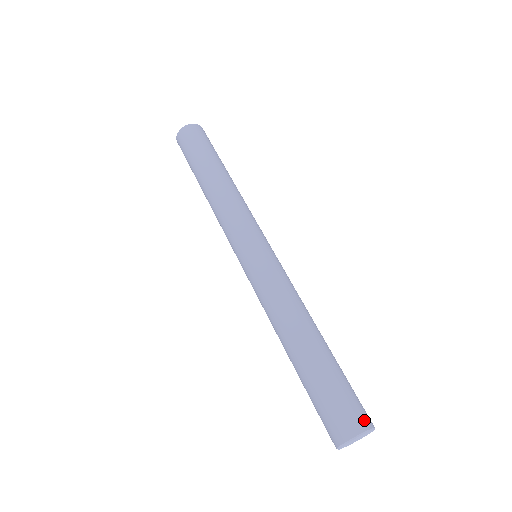
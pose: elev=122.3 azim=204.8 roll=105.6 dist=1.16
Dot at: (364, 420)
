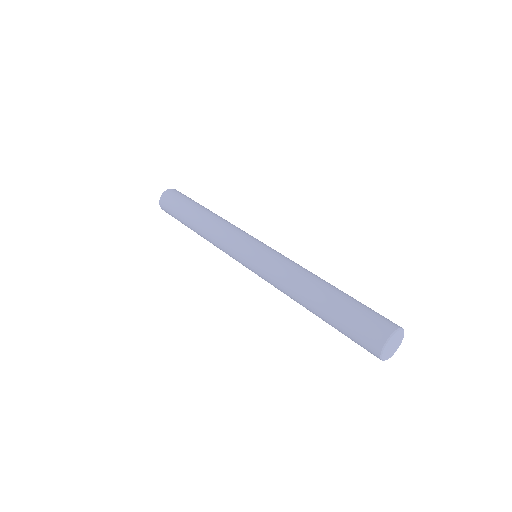
Dot at: occluded
